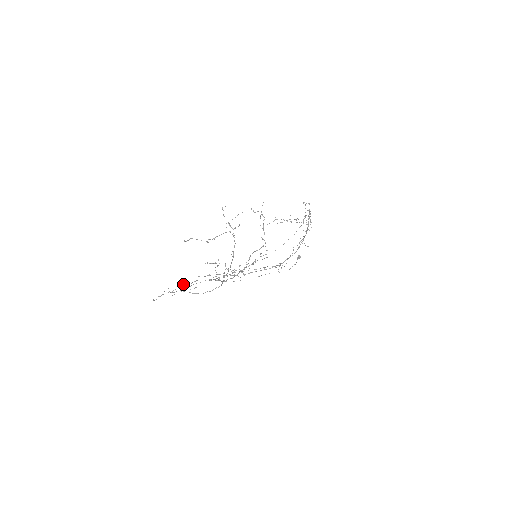
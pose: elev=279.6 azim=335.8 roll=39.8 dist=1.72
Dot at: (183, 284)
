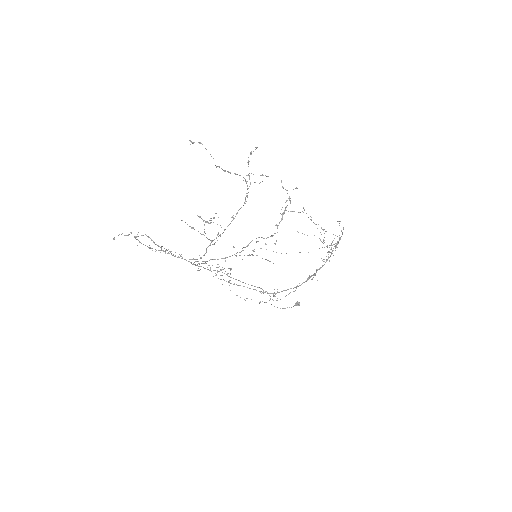
Dot at: occluded
